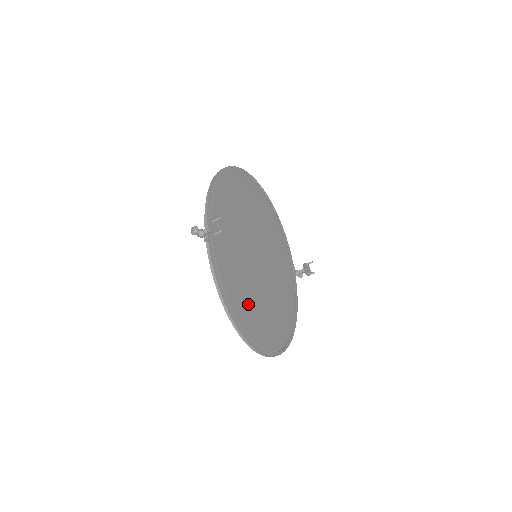
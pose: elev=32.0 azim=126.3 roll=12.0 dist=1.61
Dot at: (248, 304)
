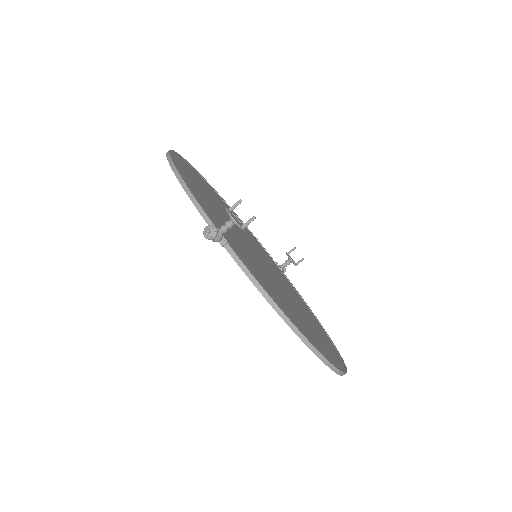
Dot at: (297, 316)
